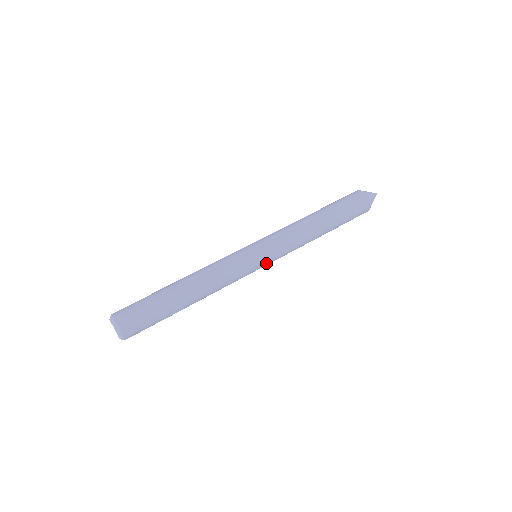
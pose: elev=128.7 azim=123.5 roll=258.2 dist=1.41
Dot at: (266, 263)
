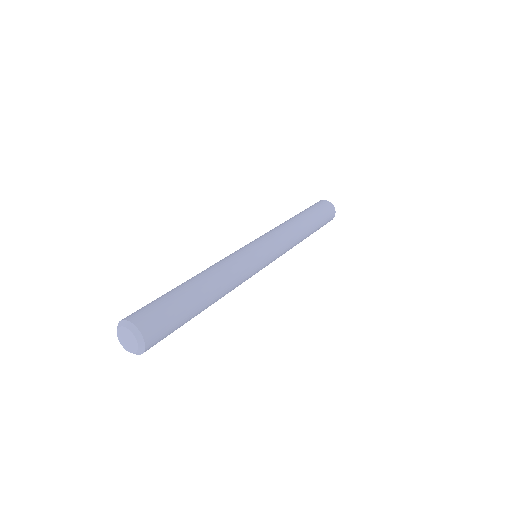
Dot at: (268, 264)
